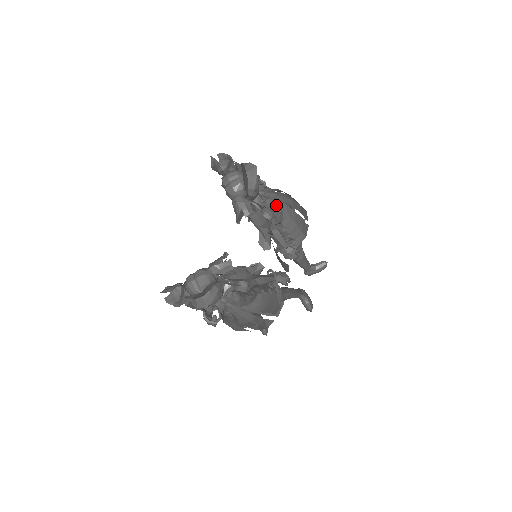
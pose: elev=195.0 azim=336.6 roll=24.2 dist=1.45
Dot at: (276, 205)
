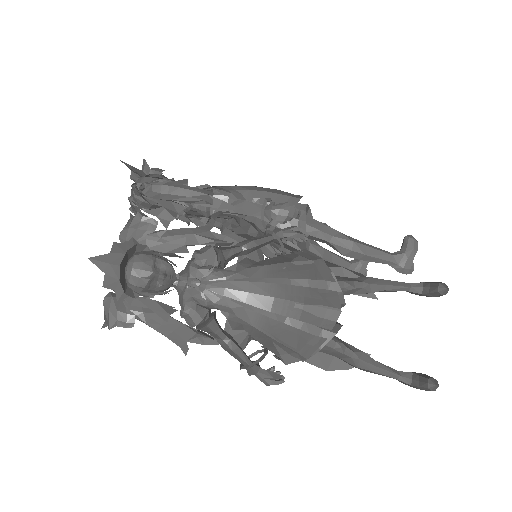
Dot at: (223, 191)
